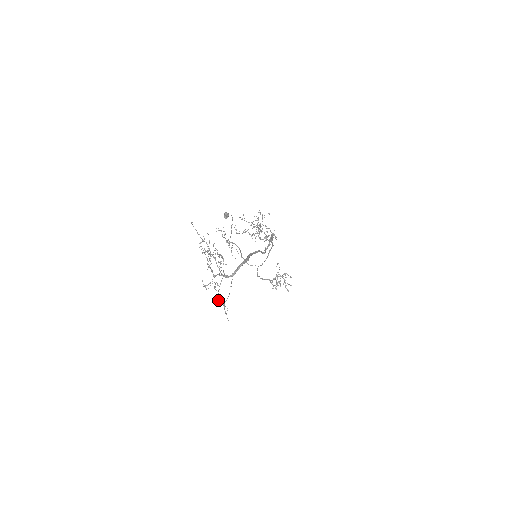
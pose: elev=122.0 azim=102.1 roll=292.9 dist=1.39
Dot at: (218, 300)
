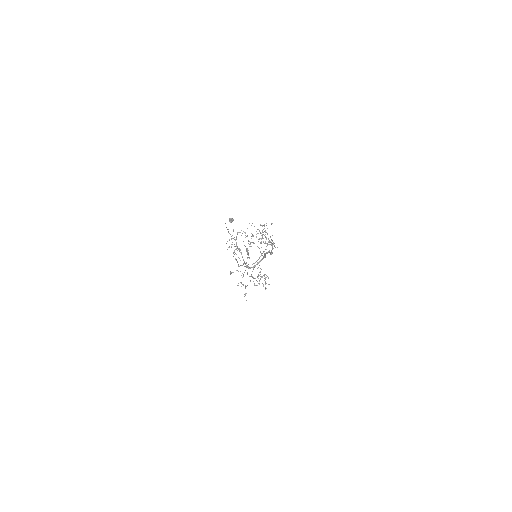
Dot at: (238, 285)
